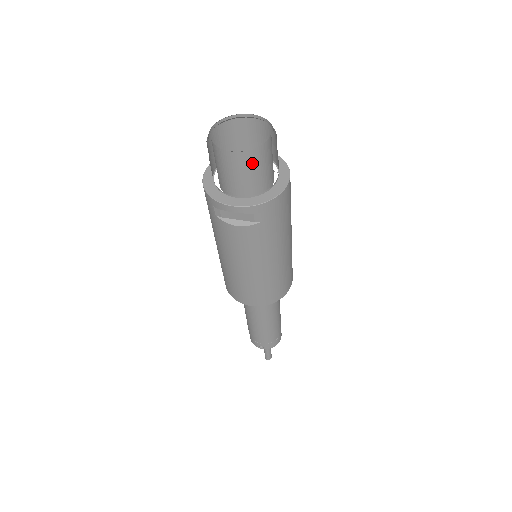
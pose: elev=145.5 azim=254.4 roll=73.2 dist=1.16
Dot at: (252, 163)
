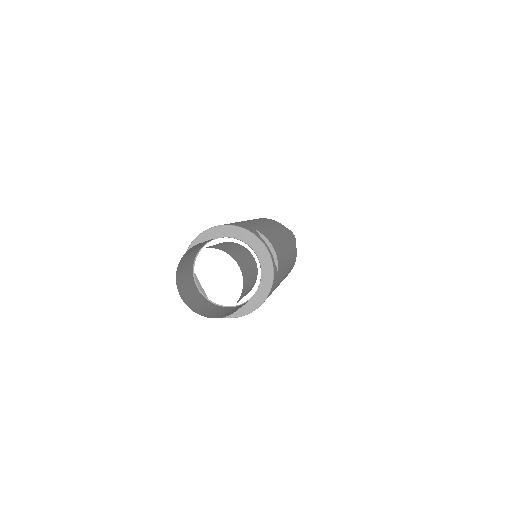
Dot at: occluded
